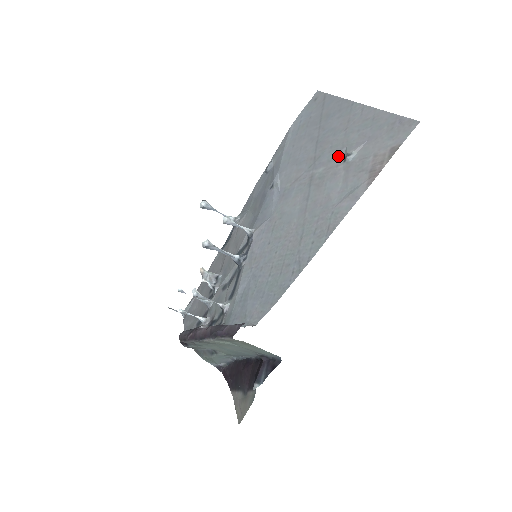
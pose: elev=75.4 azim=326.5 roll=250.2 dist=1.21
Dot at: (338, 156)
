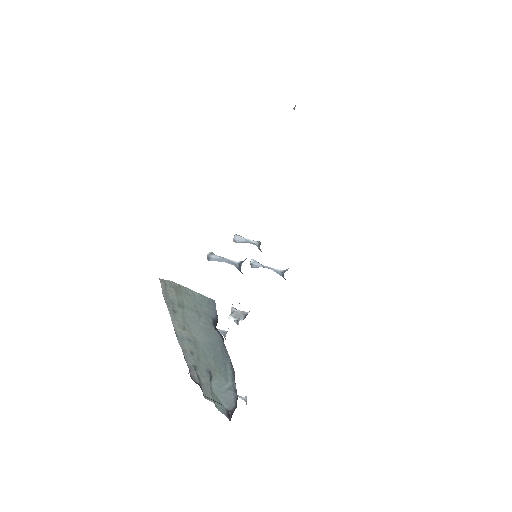
Dot at: occluded
